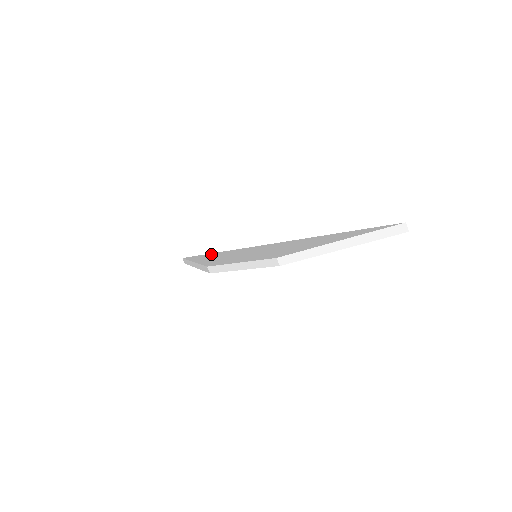
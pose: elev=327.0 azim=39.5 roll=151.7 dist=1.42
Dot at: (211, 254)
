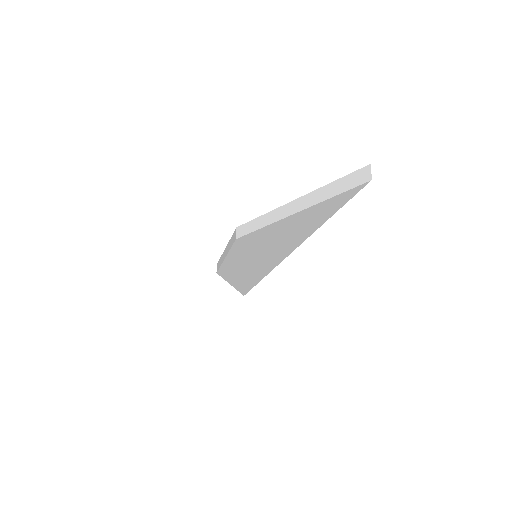
Dot at: occluded
